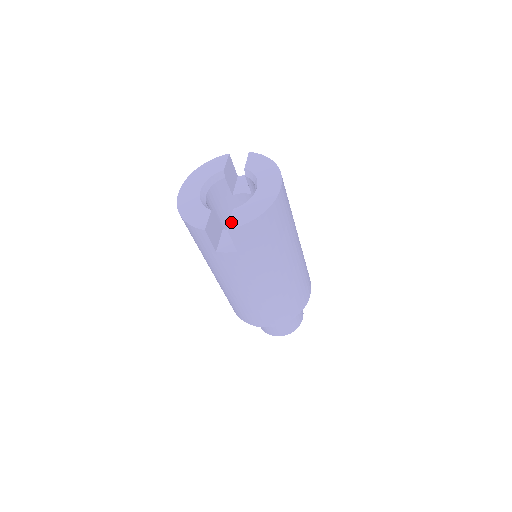
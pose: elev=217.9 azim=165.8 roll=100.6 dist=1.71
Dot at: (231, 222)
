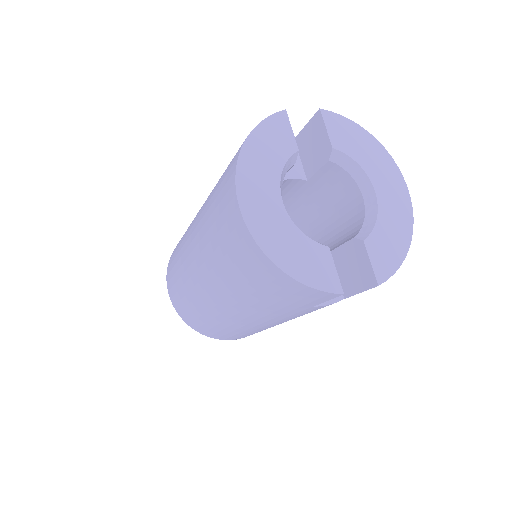
Dot at: (376, 269)
